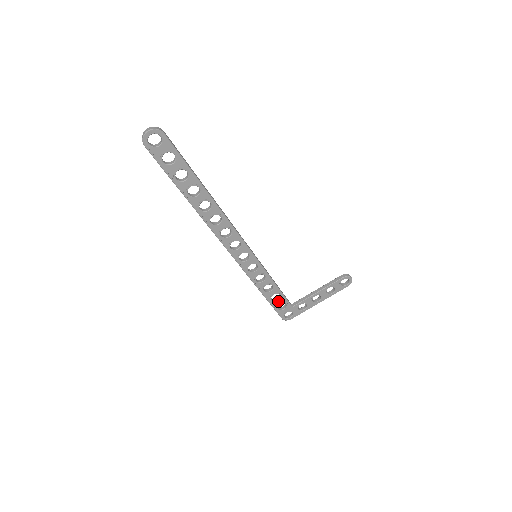
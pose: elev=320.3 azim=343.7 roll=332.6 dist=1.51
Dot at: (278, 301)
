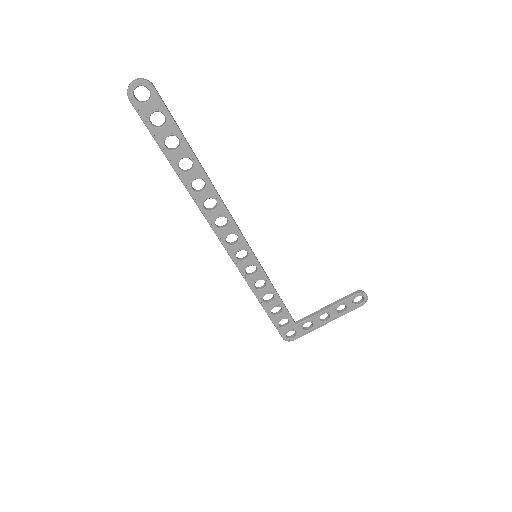
Dot at: (279, 316)
